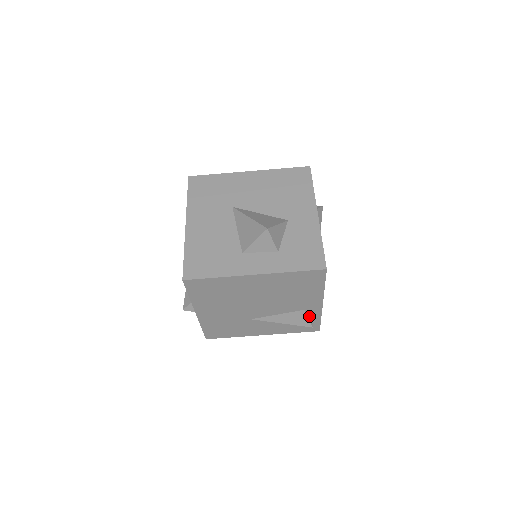
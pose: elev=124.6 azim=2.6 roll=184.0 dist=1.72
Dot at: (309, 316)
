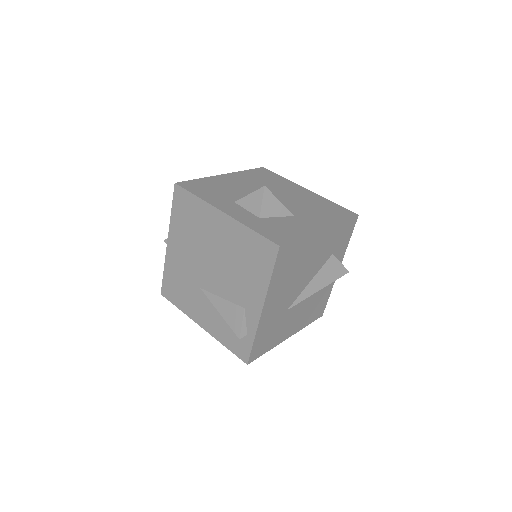
Dot at: (245, 323)
